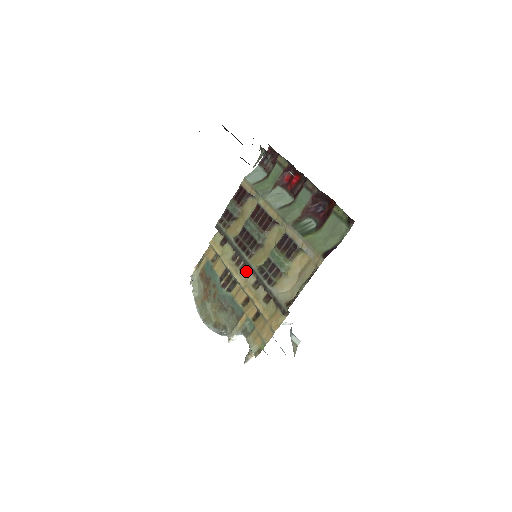
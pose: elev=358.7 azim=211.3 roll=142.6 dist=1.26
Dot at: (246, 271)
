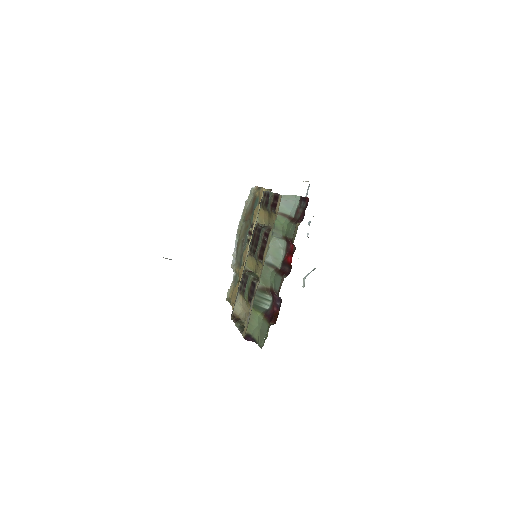
Dot at: occluded
